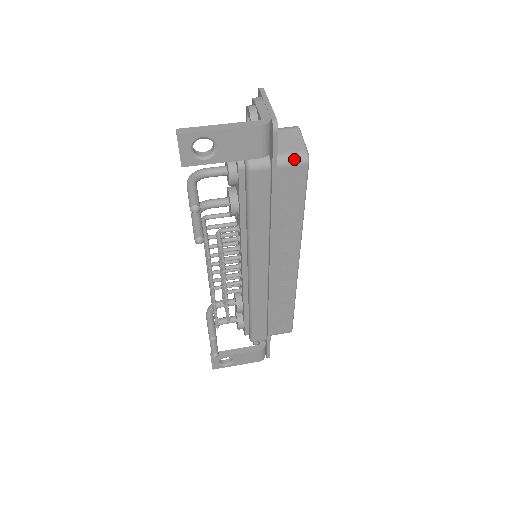
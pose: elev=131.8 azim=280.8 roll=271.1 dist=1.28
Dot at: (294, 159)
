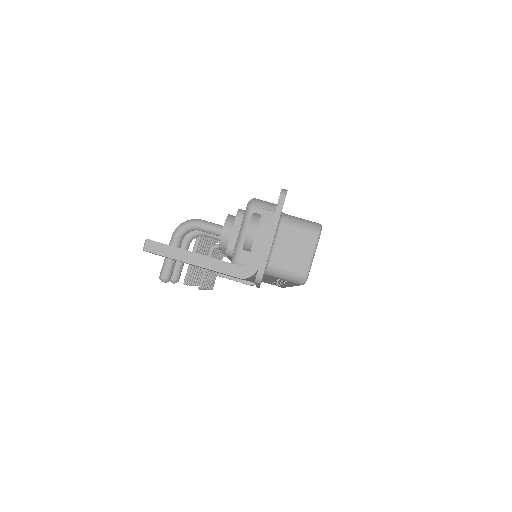
Dot at: (288, 277)
